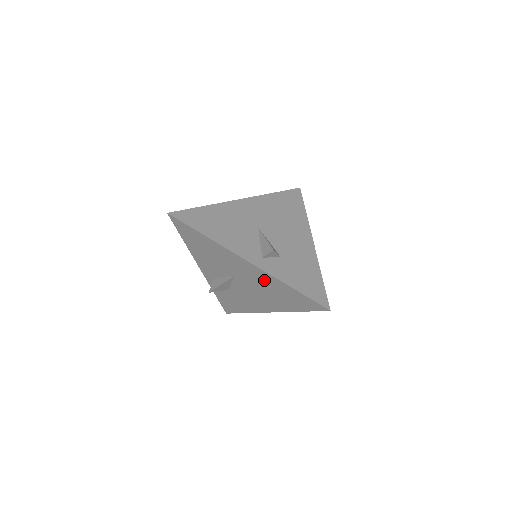
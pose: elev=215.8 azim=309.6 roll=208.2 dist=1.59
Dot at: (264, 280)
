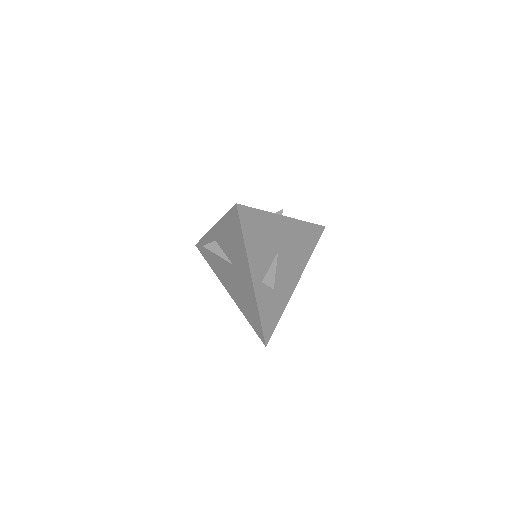
Dot at: (248, 293)
